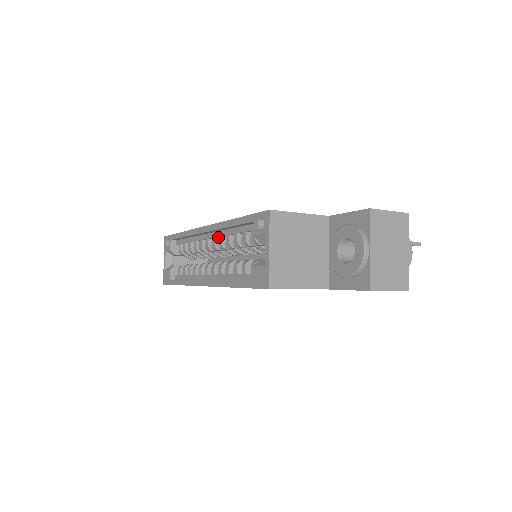
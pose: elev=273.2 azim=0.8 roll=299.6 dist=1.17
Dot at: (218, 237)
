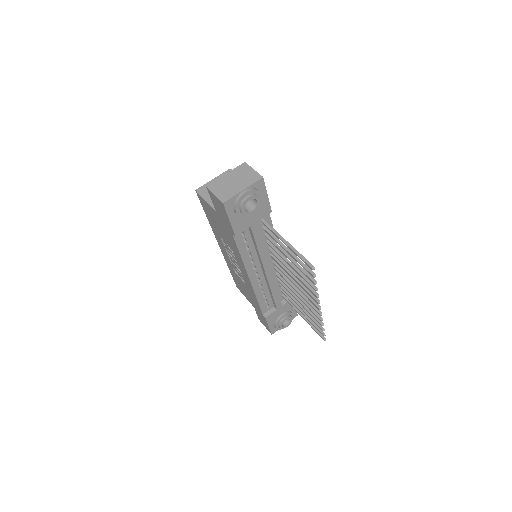
Dot at: occluded
